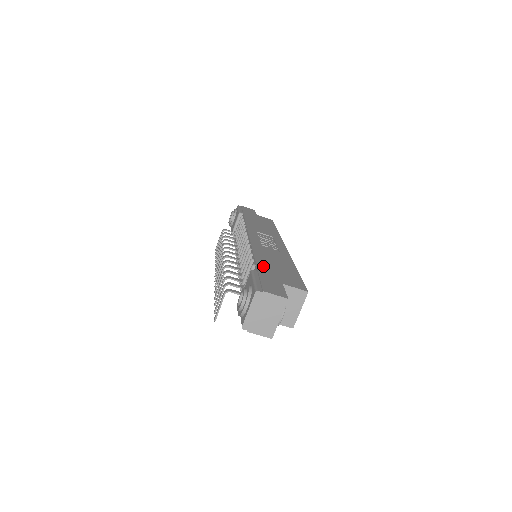
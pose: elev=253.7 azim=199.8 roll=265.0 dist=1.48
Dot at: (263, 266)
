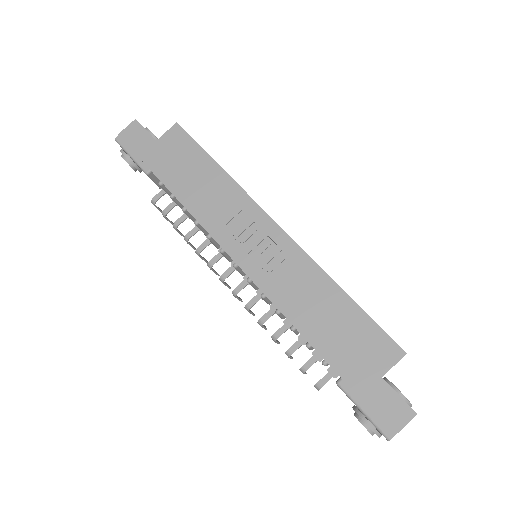
Dot at: (334, 356)
